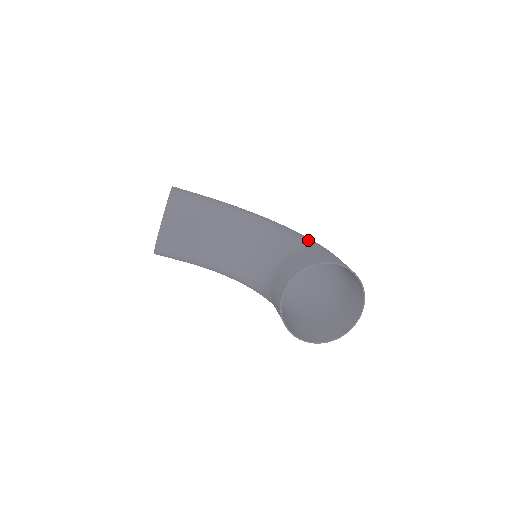
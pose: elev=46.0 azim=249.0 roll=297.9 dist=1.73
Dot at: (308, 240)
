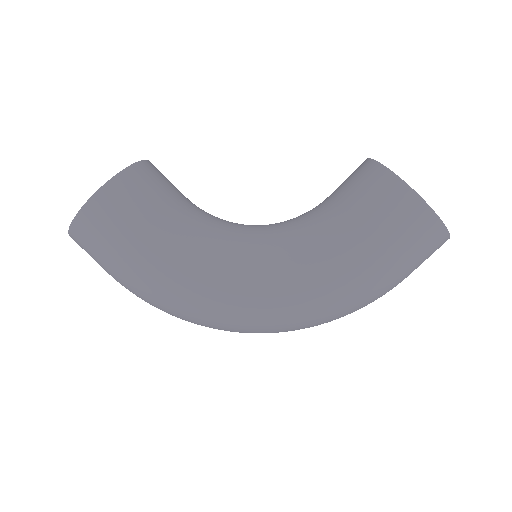
Dot at: occluded
